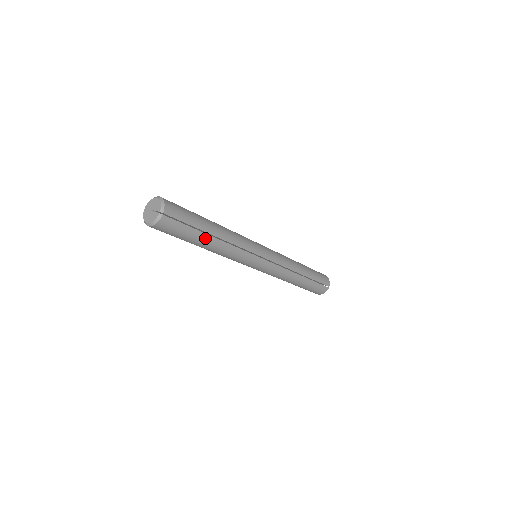
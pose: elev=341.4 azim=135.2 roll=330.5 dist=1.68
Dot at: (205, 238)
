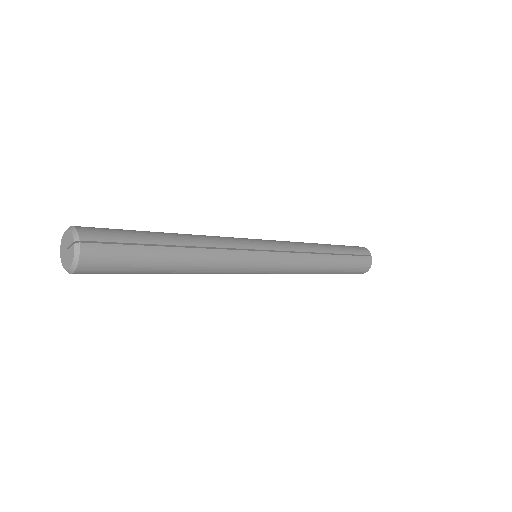
Dot at: (166, 253)
